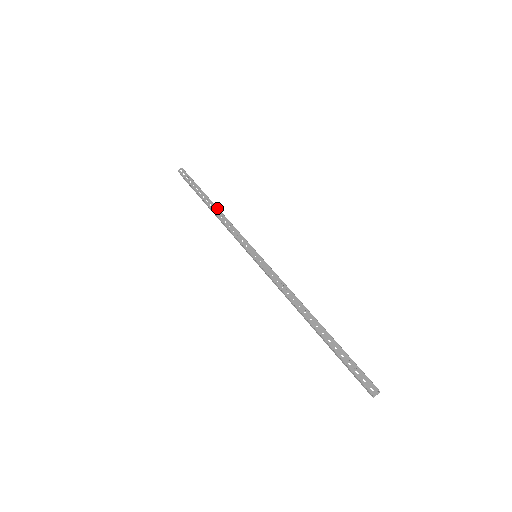
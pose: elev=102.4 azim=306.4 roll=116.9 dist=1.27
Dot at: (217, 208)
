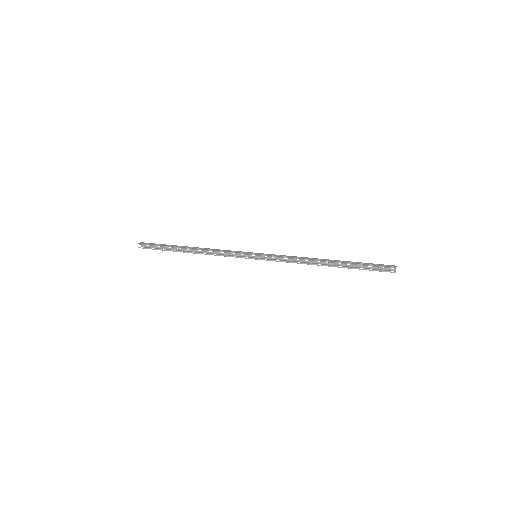
Dot at: occluded
